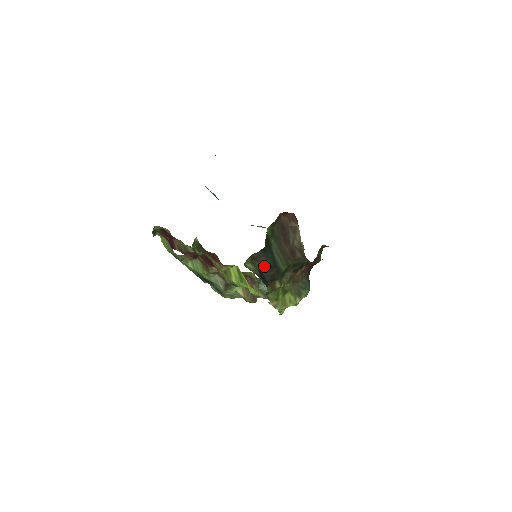
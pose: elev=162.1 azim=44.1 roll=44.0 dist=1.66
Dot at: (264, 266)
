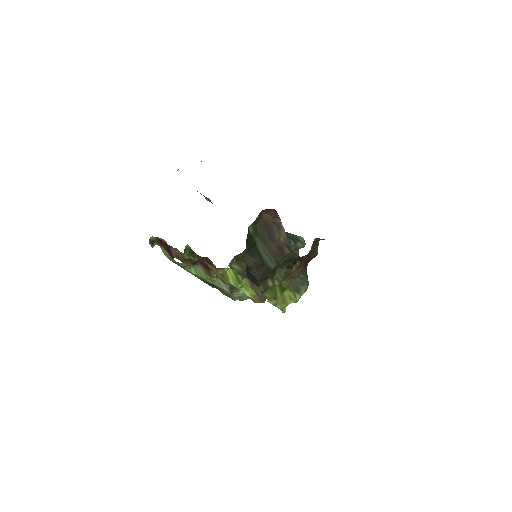
Dot at: (252, 266)
